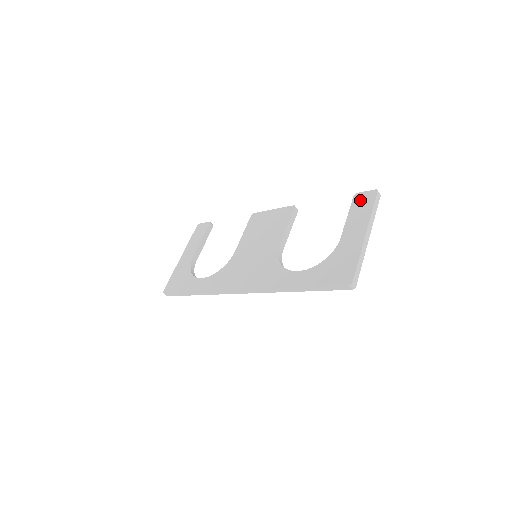
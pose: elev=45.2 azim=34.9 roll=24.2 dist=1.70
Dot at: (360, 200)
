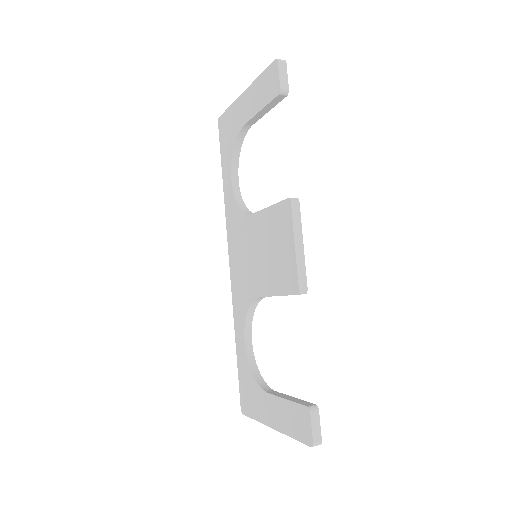
Dot at: (301, 419)
